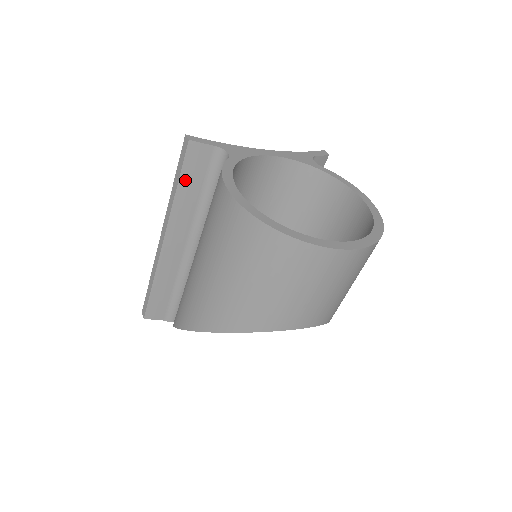
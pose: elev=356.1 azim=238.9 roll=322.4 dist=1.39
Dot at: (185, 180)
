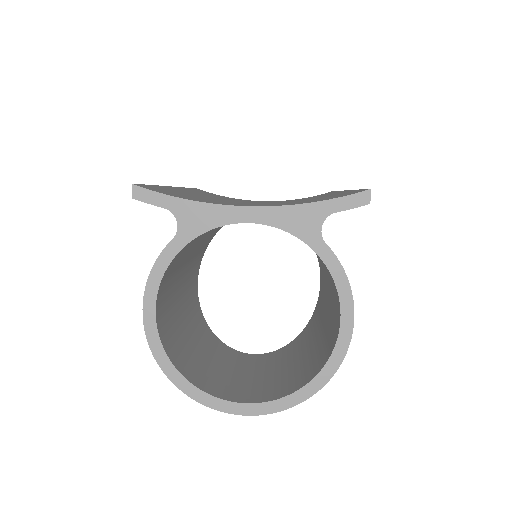
Dot at: occluded
